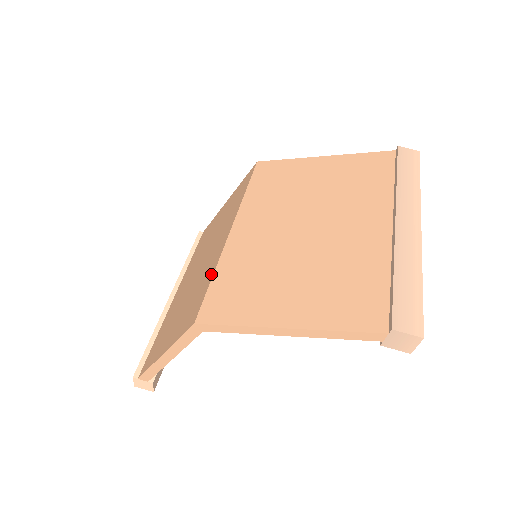
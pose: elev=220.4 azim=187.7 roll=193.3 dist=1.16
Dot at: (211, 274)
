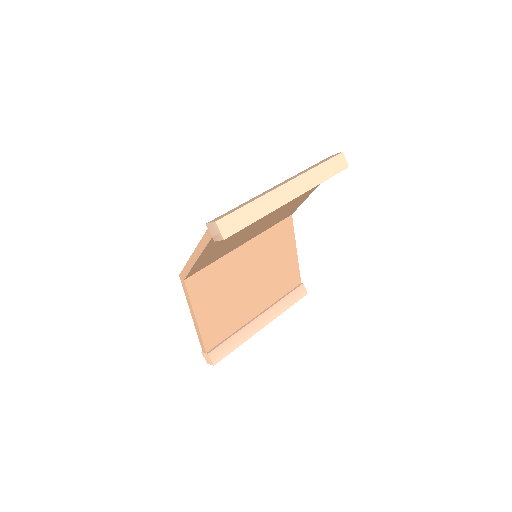
Dot at: occluded
